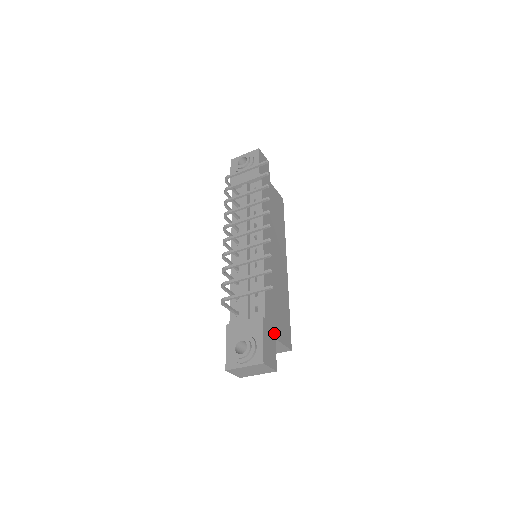
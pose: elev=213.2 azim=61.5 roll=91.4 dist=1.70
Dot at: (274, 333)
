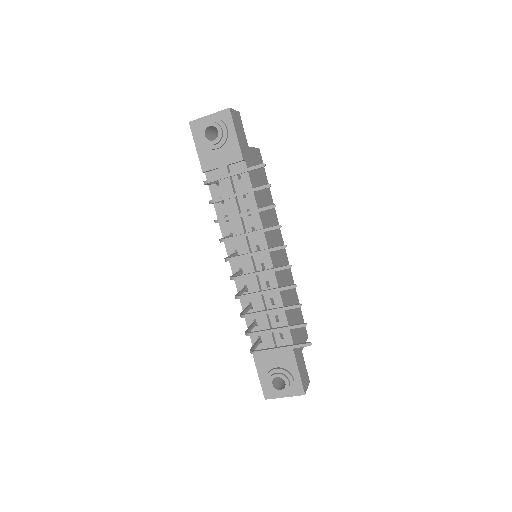
Dot at: (300, 347)
